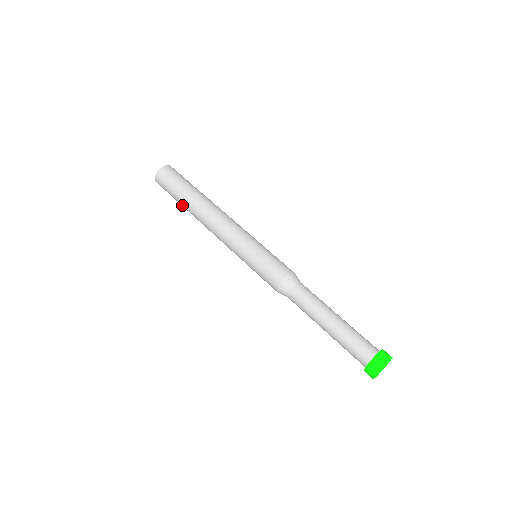
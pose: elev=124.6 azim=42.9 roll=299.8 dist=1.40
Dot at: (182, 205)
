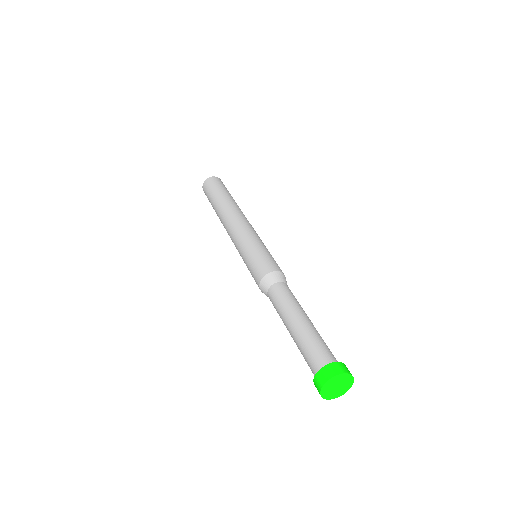
Dot at: (213, 207)
